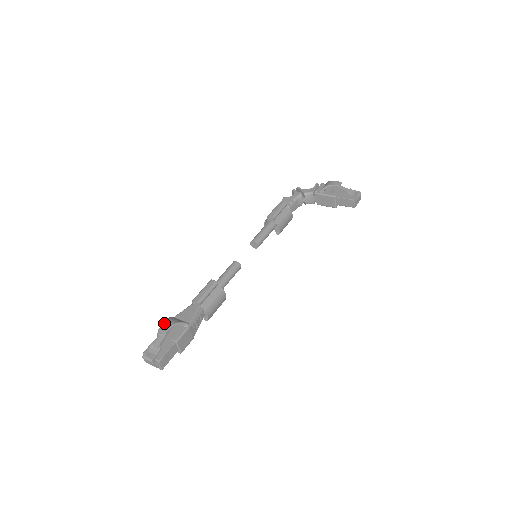
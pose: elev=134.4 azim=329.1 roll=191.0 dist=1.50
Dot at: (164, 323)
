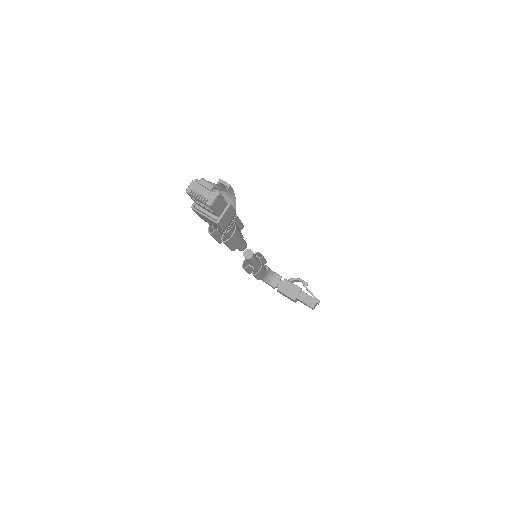
Dot at: occluded
